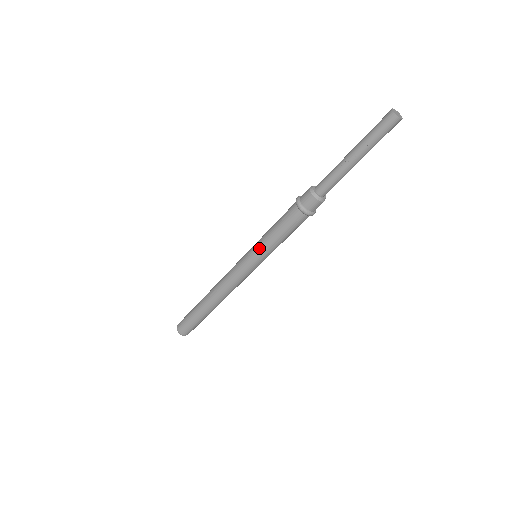
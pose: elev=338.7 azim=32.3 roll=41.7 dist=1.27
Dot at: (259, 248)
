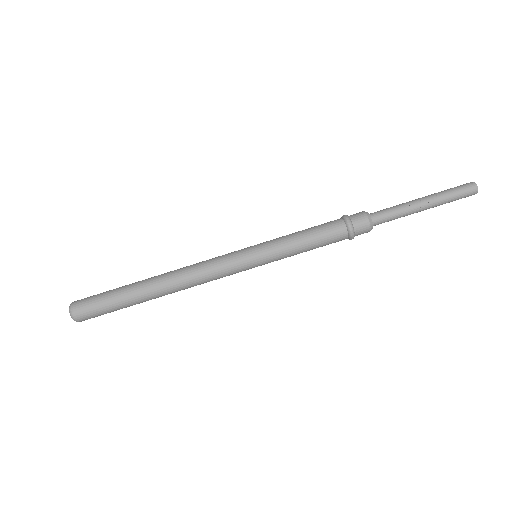
Dot at: (273, 245)
